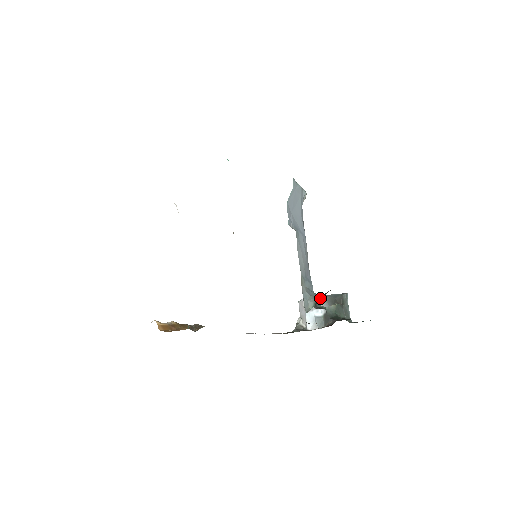
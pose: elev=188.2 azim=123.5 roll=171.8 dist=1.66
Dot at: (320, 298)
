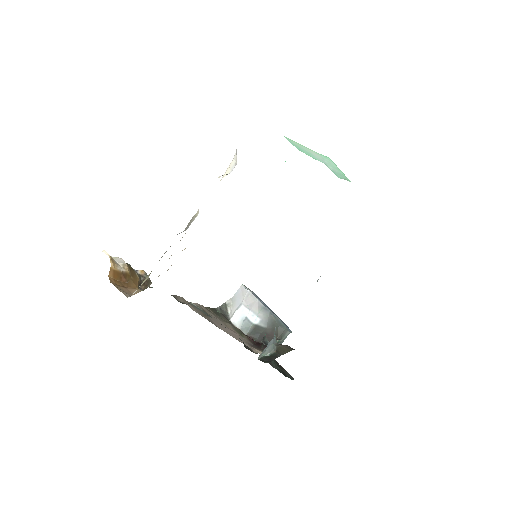
Dot at: (279, 355)
